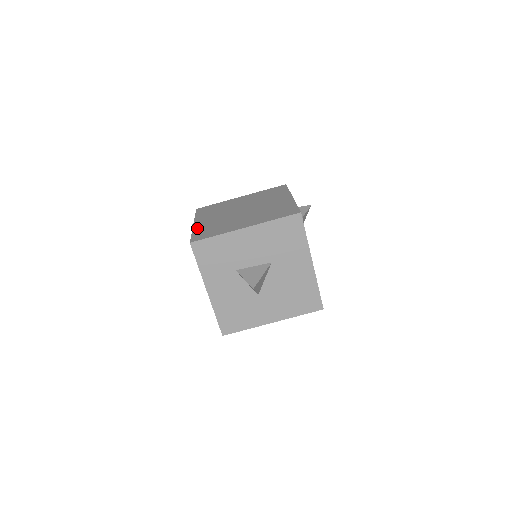
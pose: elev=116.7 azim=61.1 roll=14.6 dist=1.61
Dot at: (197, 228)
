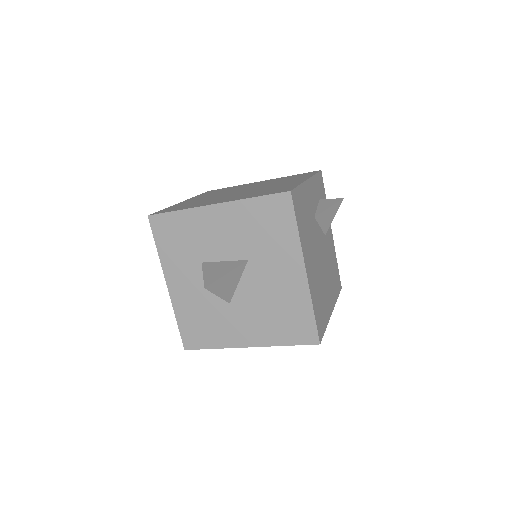
Dot at: (177, 204)
